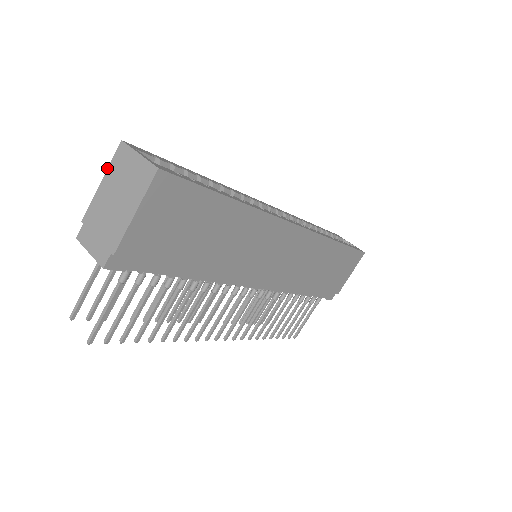
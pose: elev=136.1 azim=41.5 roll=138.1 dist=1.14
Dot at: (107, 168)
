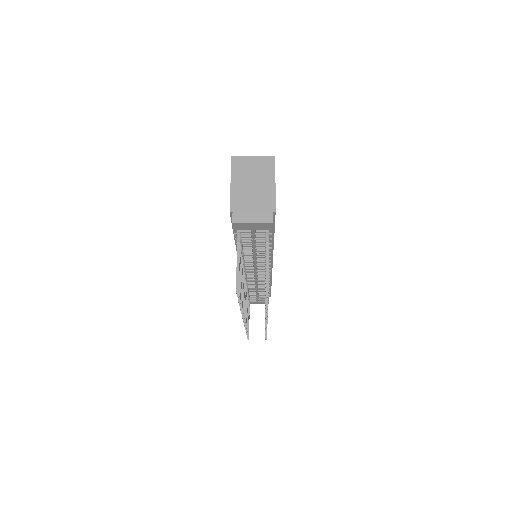
Dot at: occluded
